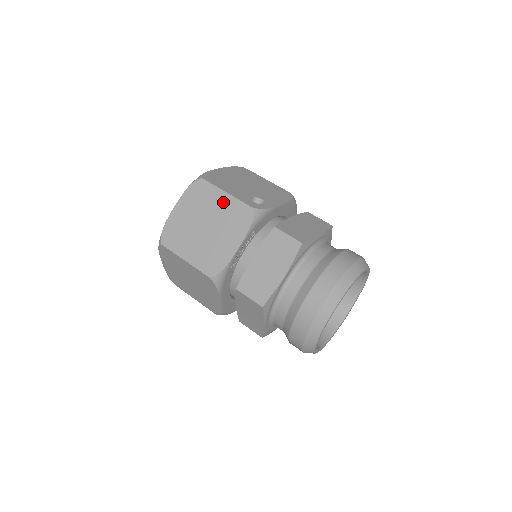
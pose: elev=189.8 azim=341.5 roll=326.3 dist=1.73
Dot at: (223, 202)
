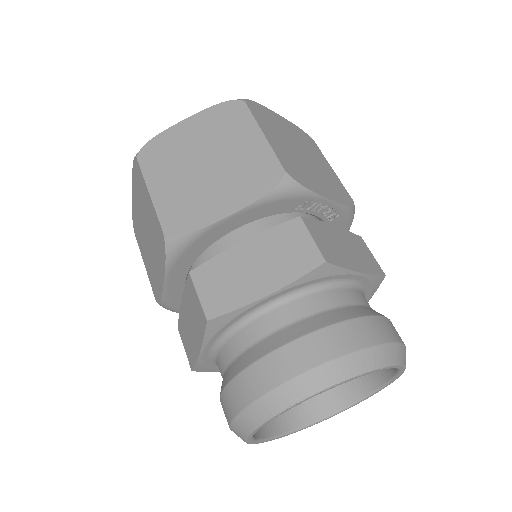
Dot at: (328, 168)
